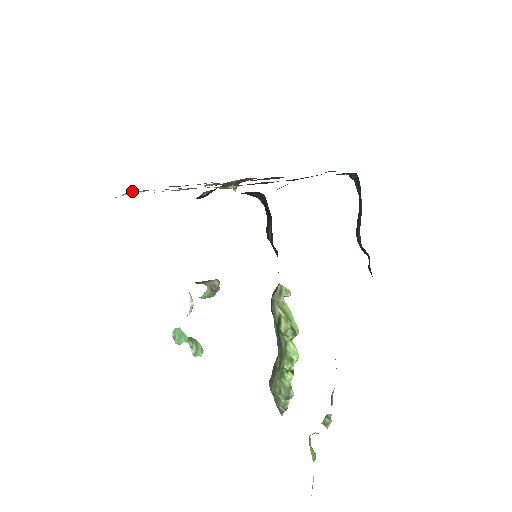
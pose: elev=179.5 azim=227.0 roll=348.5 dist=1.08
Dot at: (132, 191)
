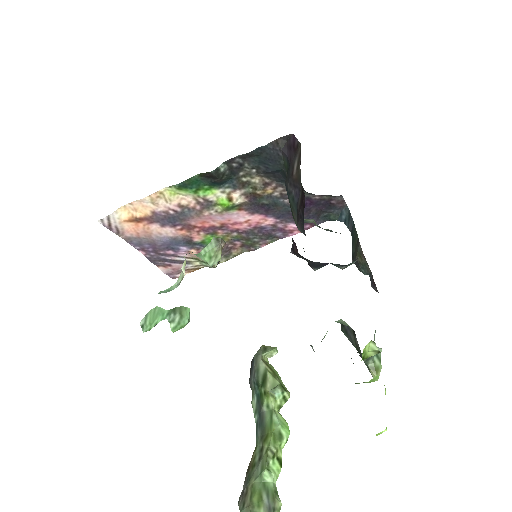
Dot at: (124, 211)
